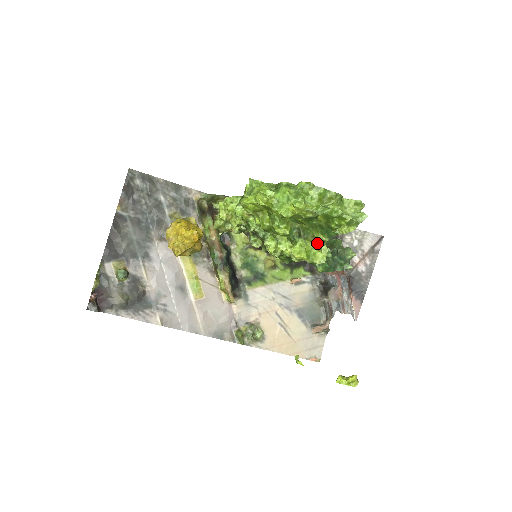
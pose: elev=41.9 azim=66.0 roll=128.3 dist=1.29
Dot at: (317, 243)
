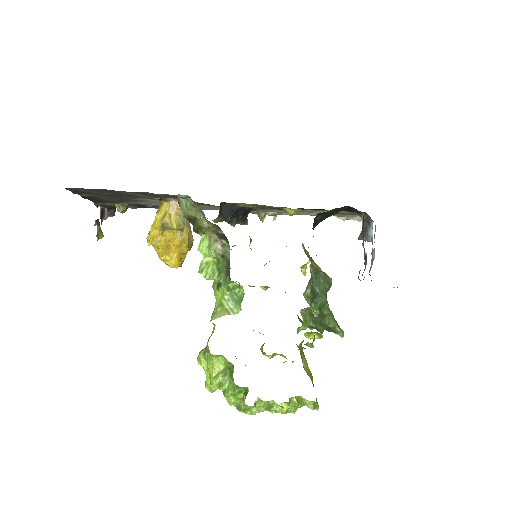
Dot at: occluded
